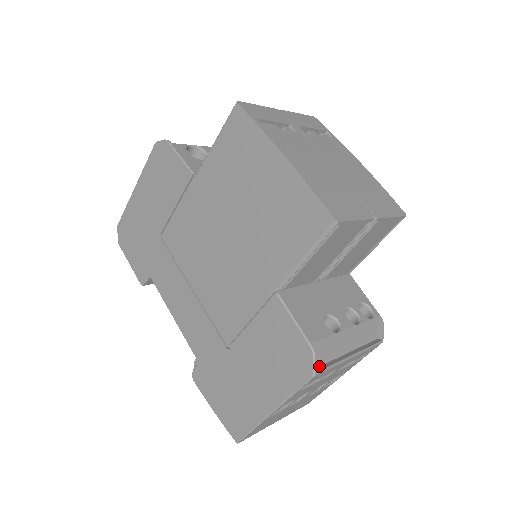
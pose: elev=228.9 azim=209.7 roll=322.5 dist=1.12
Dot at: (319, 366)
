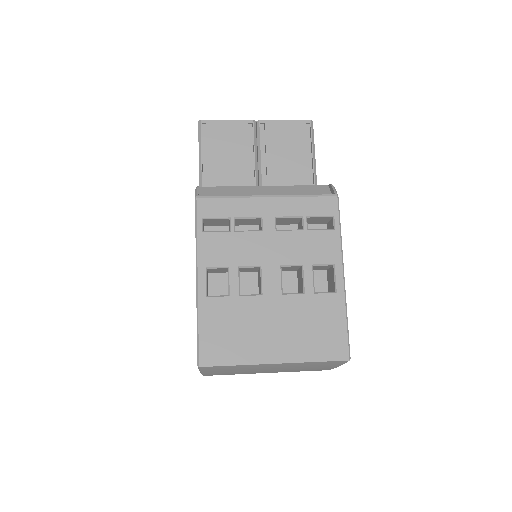
Dot at: (214, 201)
